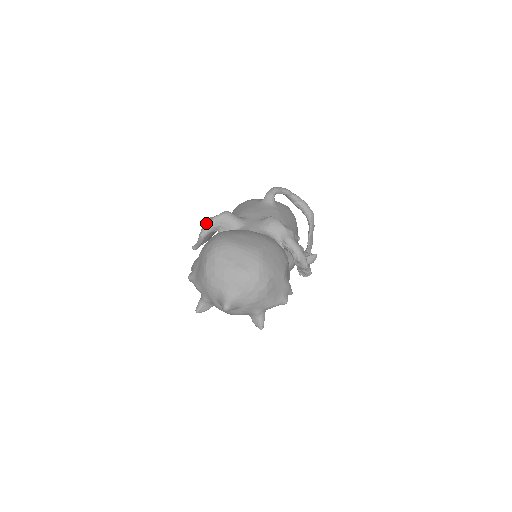
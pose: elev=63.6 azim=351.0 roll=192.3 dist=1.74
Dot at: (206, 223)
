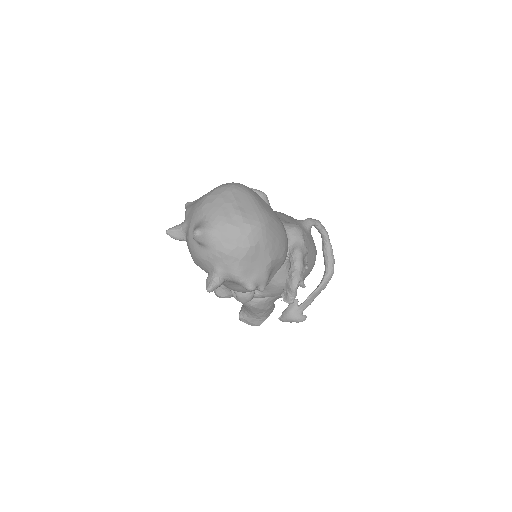
Dot at: occluded
